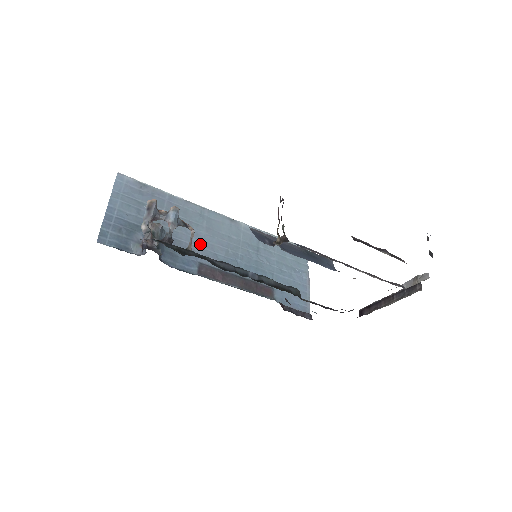
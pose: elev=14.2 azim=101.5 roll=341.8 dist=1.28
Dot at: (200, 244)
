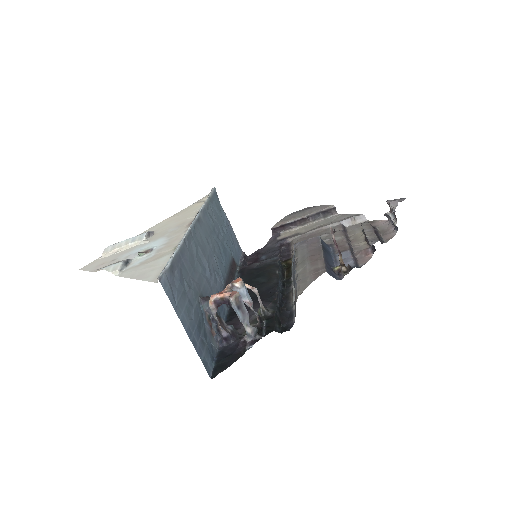
Dot at: (211, 276)
